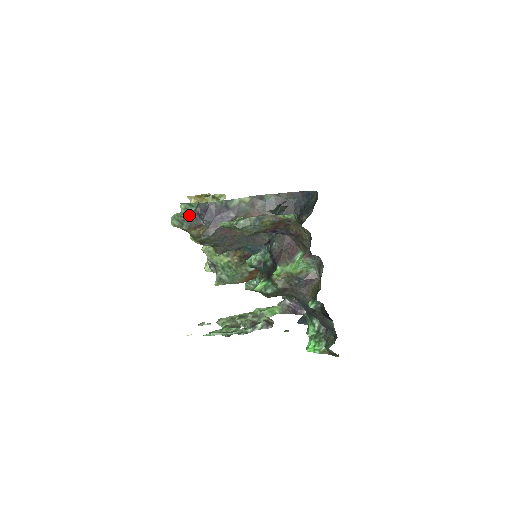
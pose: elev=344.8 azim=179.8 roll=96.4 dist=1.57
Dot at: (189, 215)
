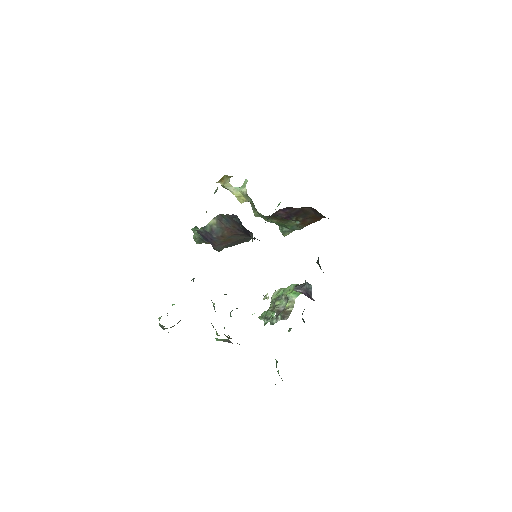
Dot at: (199, 236)
